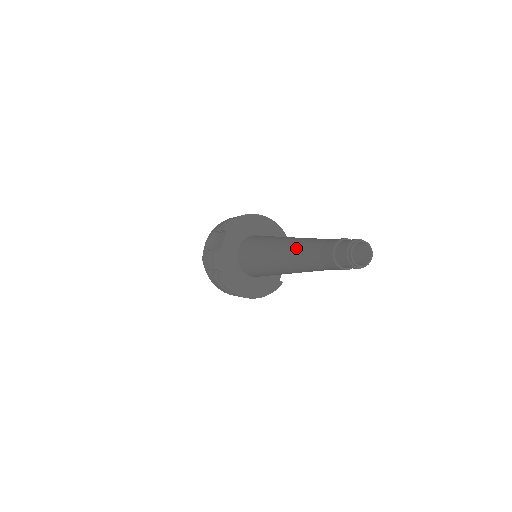
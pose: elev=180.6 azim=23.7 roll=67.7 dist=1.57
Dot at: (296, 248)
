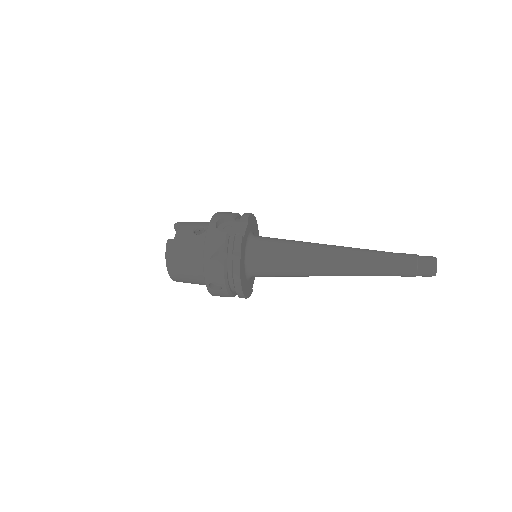
Dot at: (363, 252)
